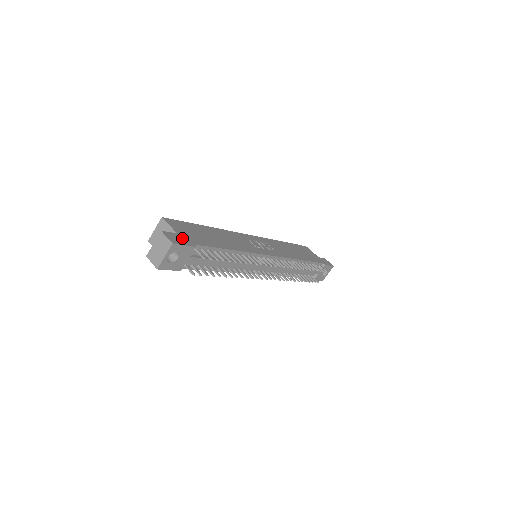
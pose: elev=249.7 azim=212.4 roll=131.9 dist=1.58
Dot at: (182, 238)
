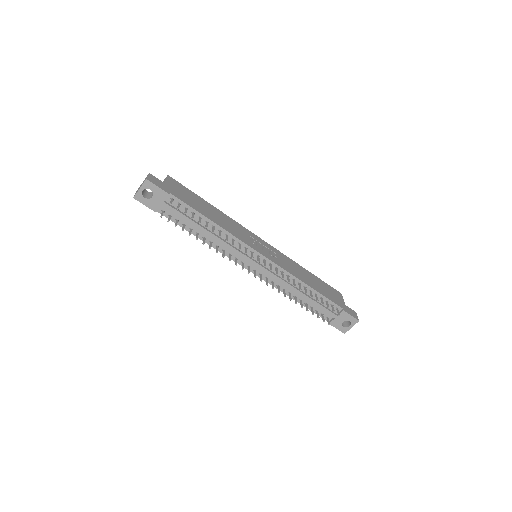
Dot at: (164, 186)
